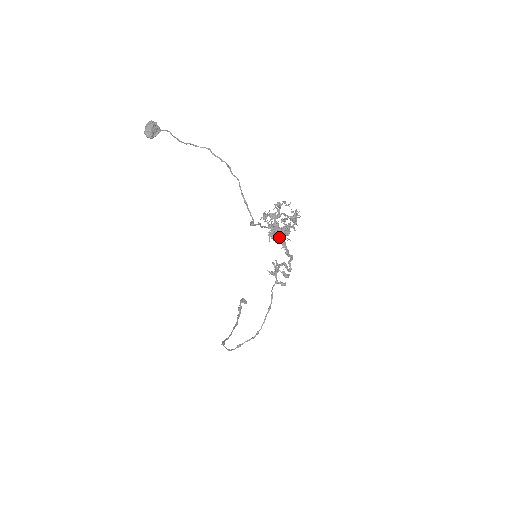
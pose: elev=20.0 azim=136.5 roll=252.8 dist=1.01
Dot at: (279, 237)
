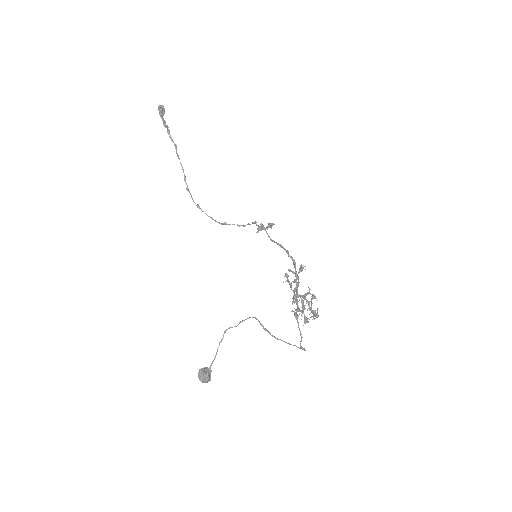
Dot at: (297, 293)
